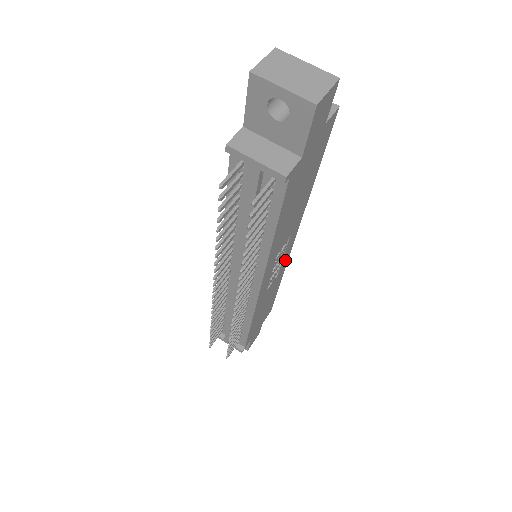
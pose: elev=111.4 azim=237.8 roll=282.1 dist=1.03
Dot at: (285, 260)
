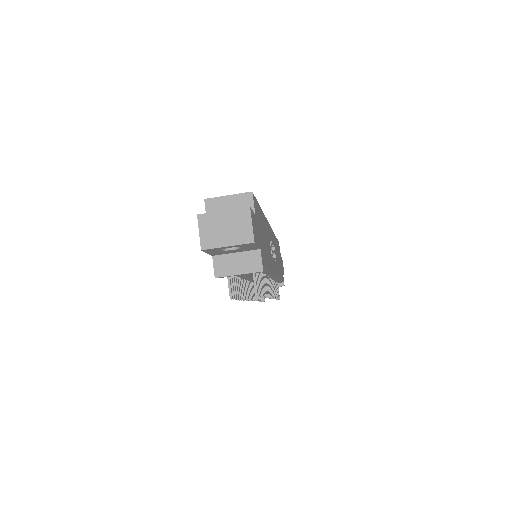
Dot at: (272, 235)
